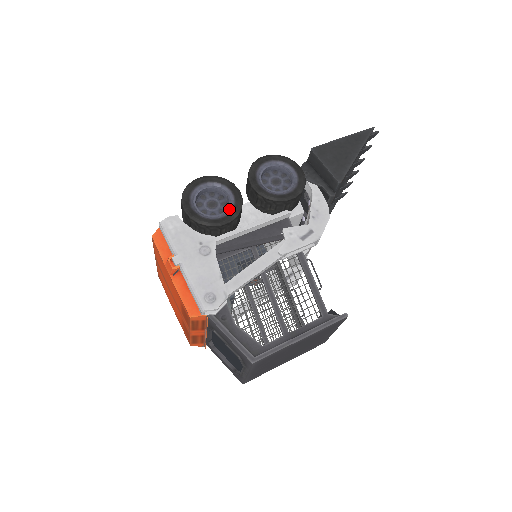
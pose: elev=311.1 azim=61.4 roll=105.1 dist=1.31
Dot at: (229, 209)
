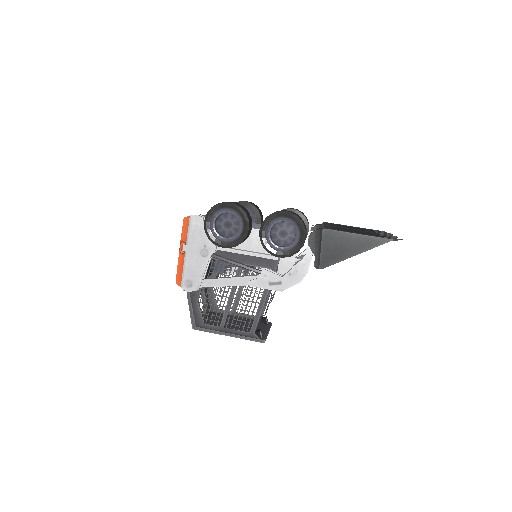
Dot at: (233, 238)
